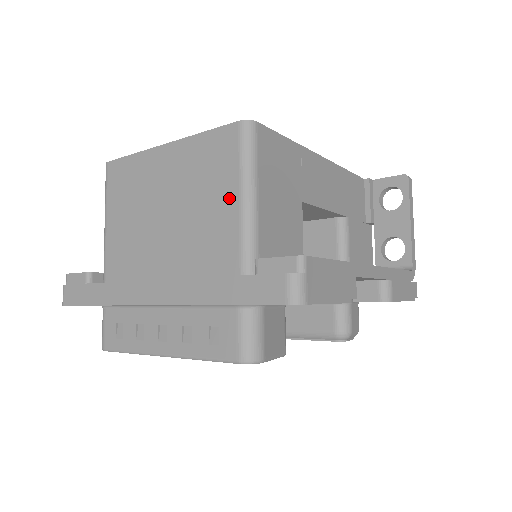
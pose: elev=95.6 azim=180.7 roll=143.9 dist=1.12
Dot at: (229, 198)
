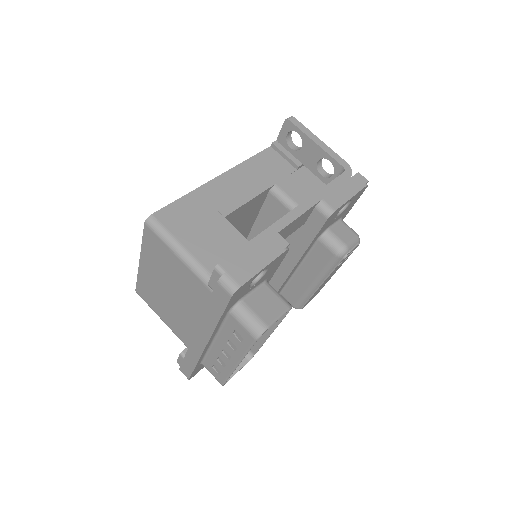
Dot at: (177, 263)
